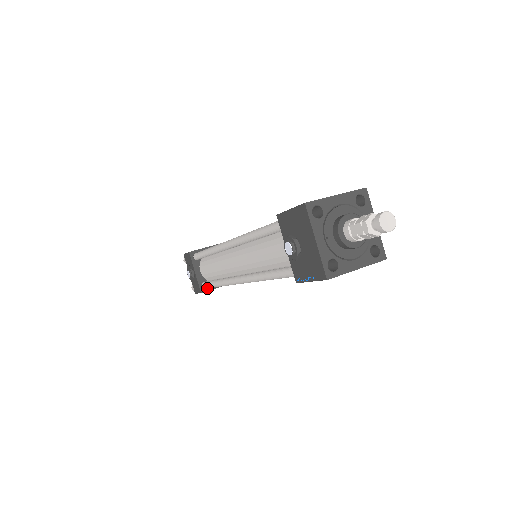
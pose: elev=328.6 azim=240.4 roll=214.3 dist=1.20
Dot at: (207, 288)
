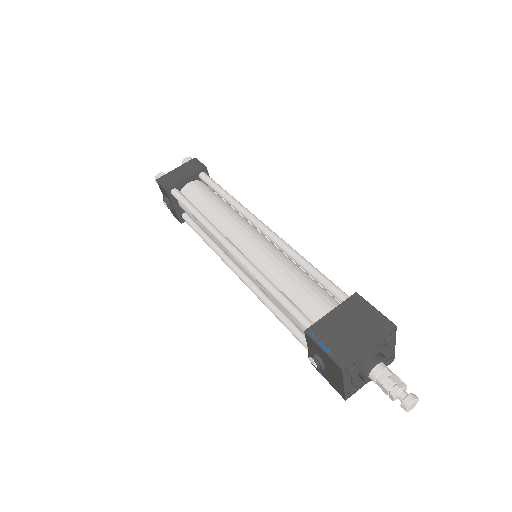
Dot at: occluded
